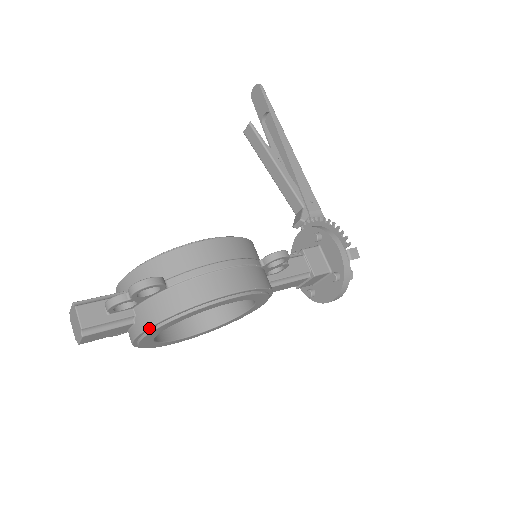
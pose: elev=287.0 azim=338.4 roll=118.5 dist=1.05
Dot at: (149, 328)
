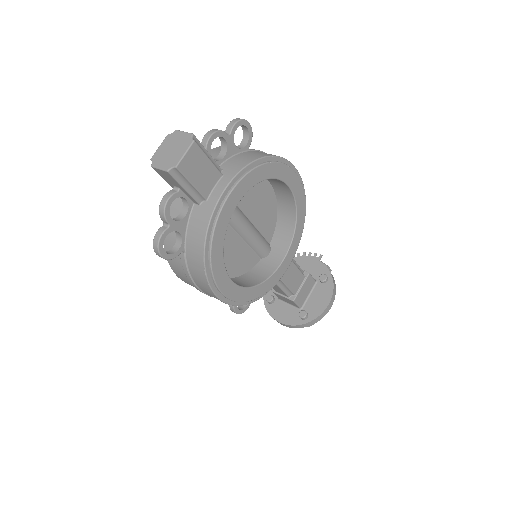
Dot at: (245, 168)
